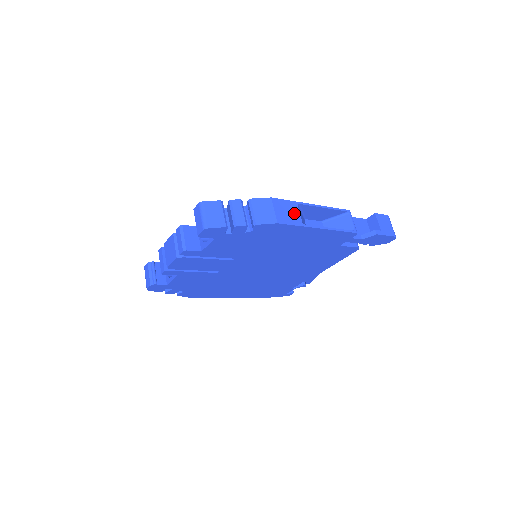
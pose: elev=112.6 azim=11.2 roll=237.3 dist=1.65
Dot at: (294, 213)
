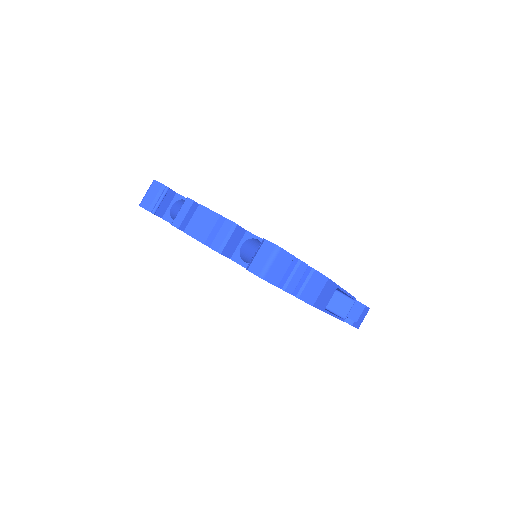
Dot at: (329, 297)
